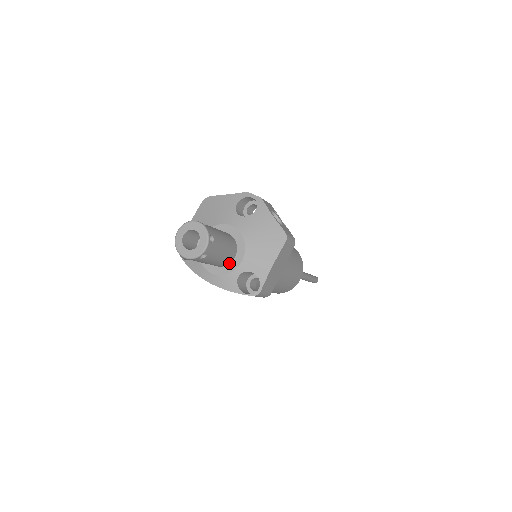
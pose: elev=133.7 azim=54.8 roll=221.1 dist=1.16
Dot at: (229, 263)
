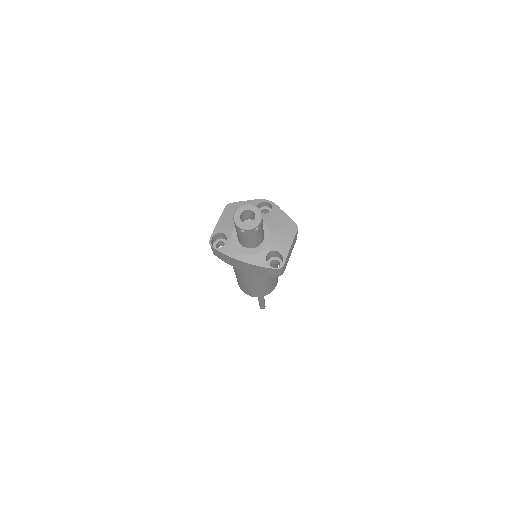
Dot at: (259, 245)
